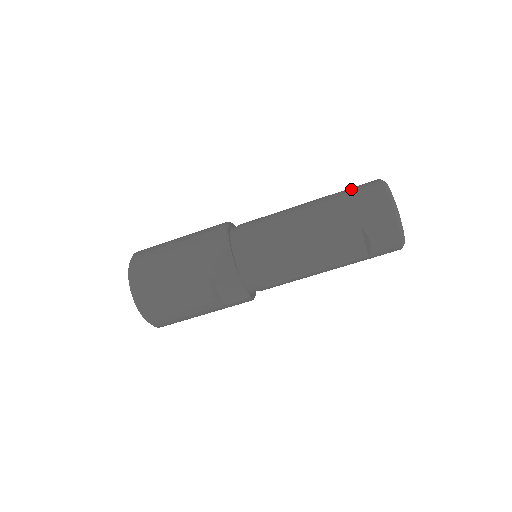
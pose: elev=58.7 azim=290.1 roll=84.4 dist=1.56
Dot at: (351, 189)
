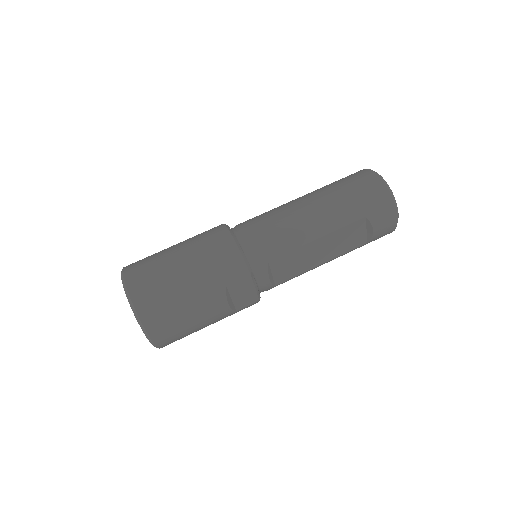
Dot at: (345, 180)
